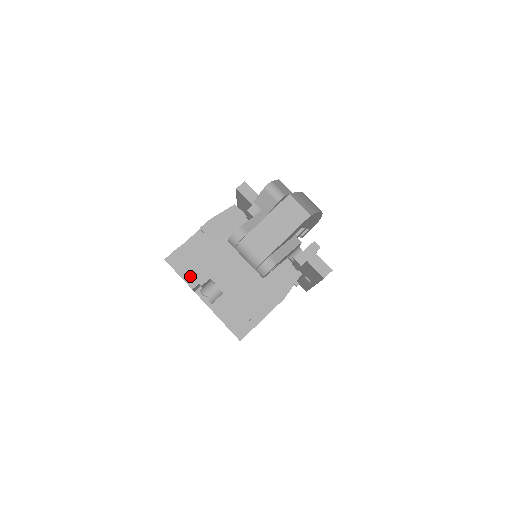
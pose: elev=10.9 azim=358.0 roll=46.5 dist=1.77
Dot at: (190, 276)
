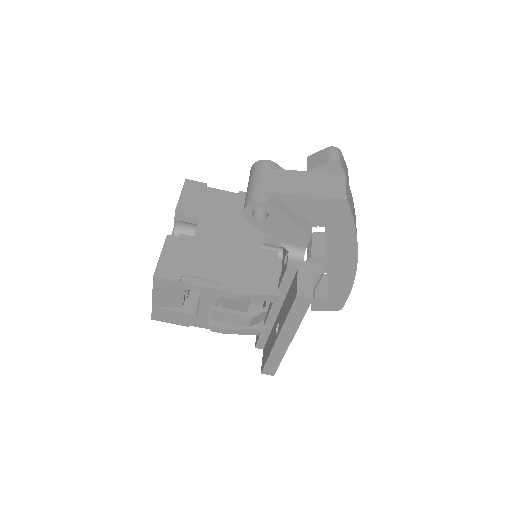
Dot at: (187, 203)
